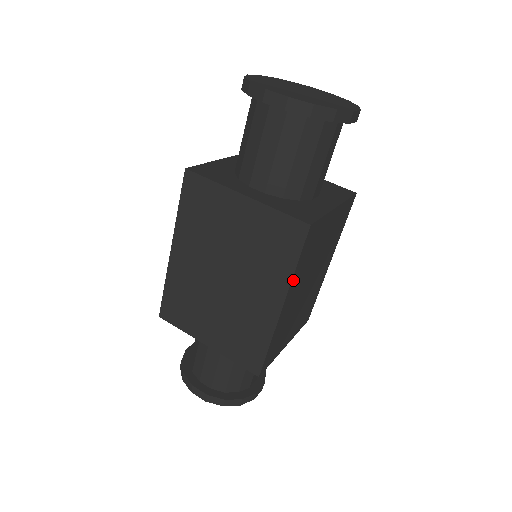
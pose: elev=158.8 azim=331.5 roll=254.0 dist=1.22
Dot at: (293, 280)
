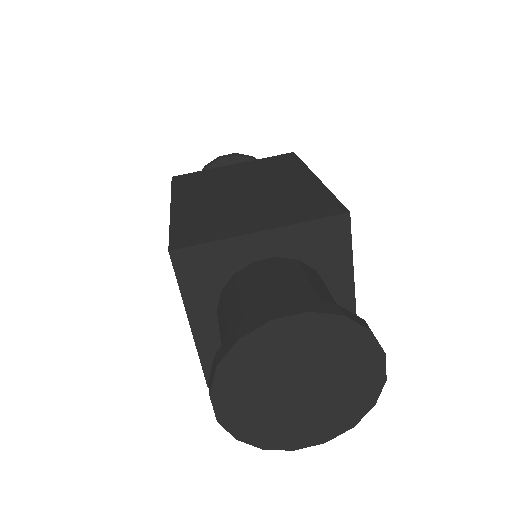
Dot at: occluded
